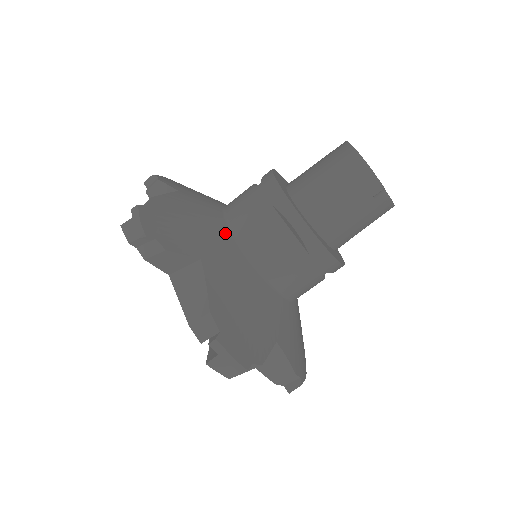
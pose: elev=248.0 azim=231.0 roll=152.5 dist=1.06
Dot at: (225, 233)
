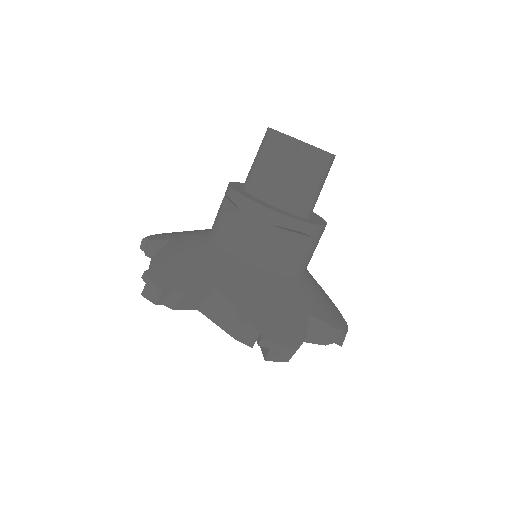
Dot at: (205, 231)
